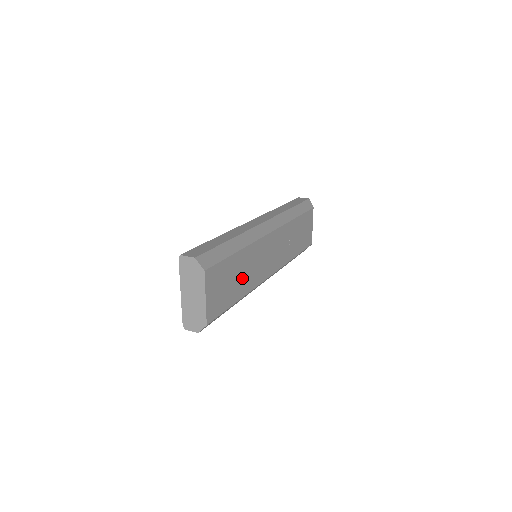
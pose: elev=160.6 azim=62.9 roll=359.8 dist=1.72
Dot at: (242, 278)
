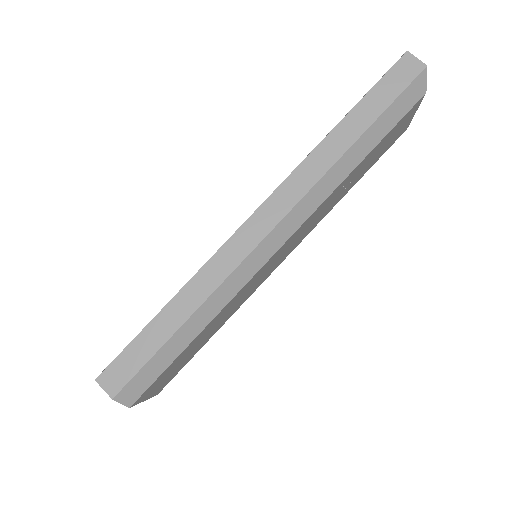
Dot at: (215, 327)
